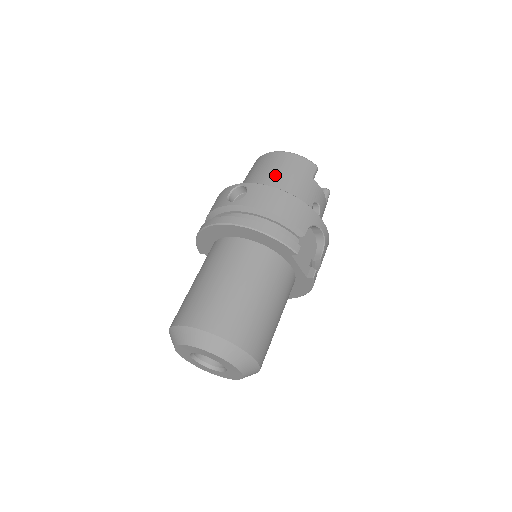
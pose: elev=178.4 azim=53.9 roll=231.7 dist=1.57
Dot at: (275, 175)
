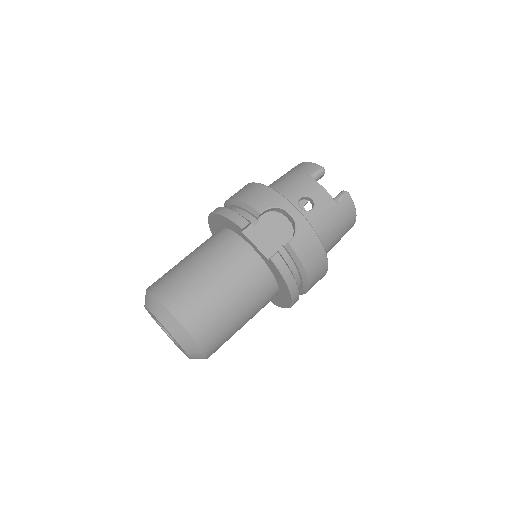
Dot at: (276, 180)
